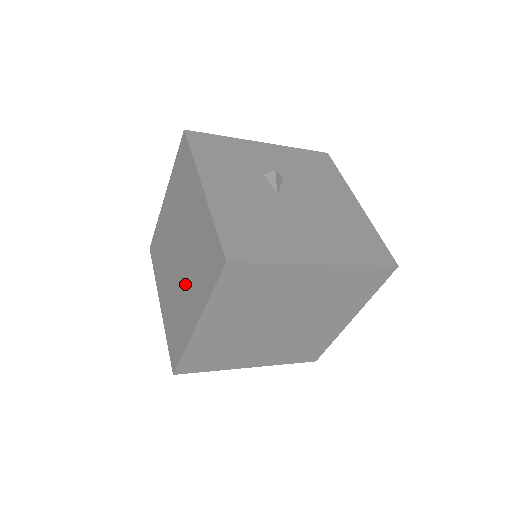
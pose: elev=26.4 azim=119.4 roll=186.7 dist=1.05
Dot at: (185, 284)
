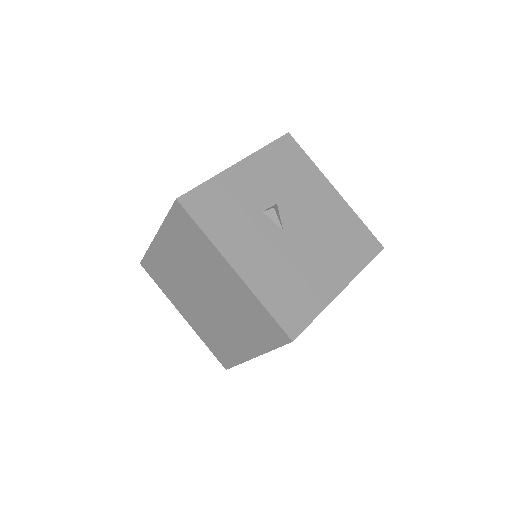
Dot at: (226, 324)
